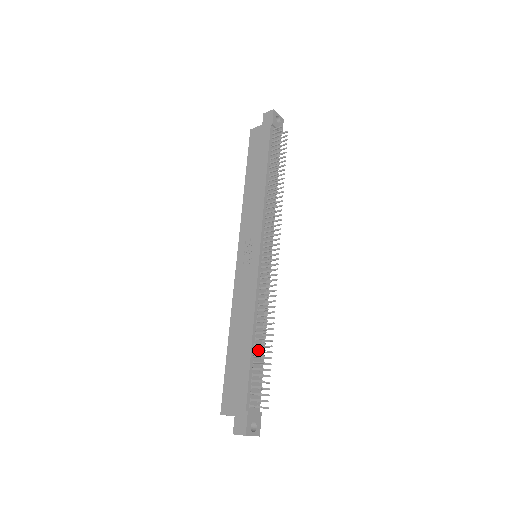
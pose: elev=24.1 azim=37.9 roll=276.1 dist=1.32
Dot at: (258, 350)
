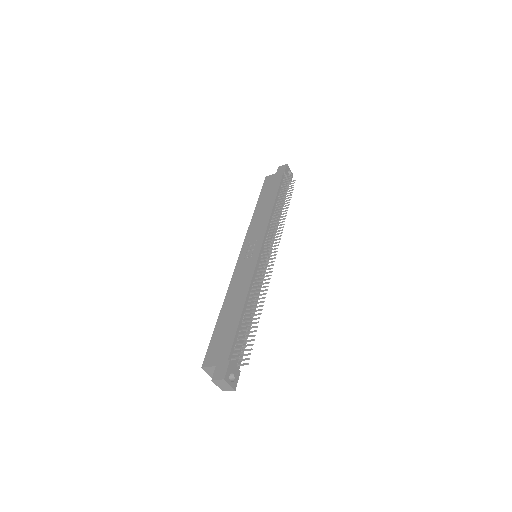
Dot at: (247, 316)
